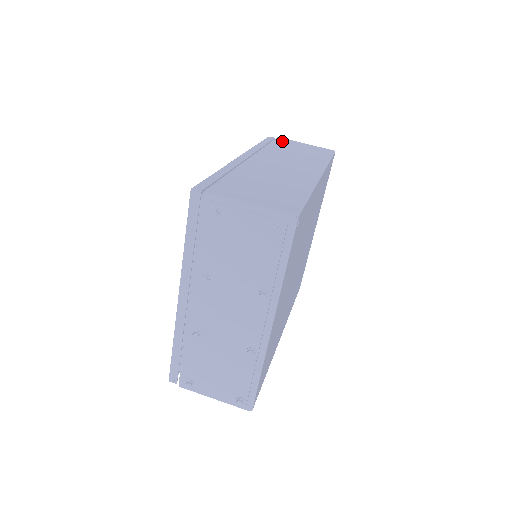
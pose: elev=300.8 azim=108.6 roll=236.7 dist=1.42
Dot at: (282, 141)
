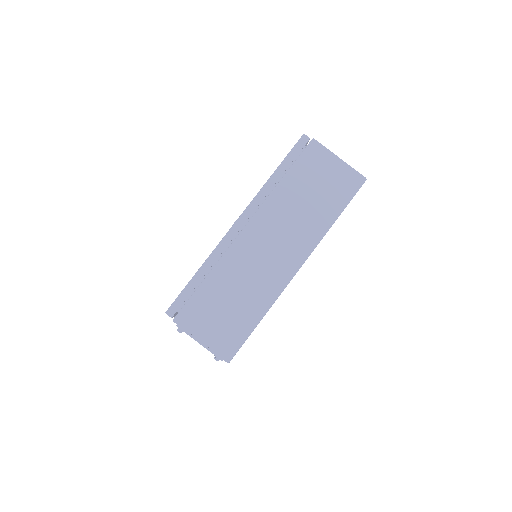
Dot at: (310, 157)
